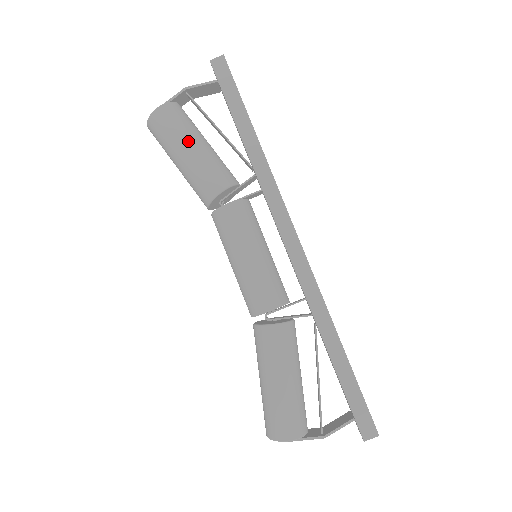
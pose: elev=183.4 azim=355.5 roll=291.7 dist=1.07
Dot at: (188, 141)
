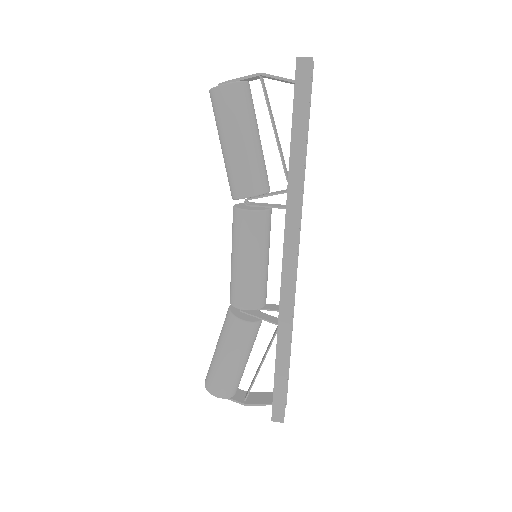
Dot at: (240, 134)
